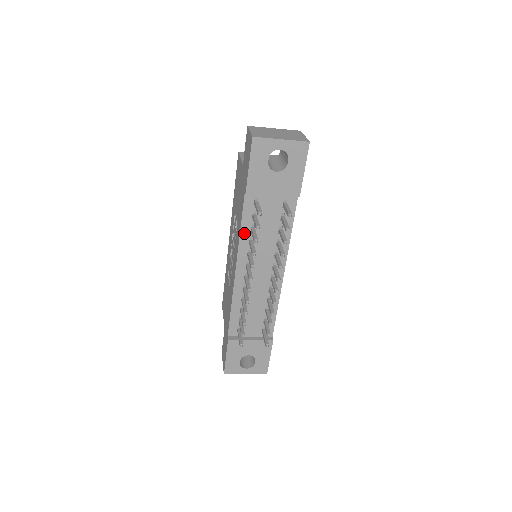
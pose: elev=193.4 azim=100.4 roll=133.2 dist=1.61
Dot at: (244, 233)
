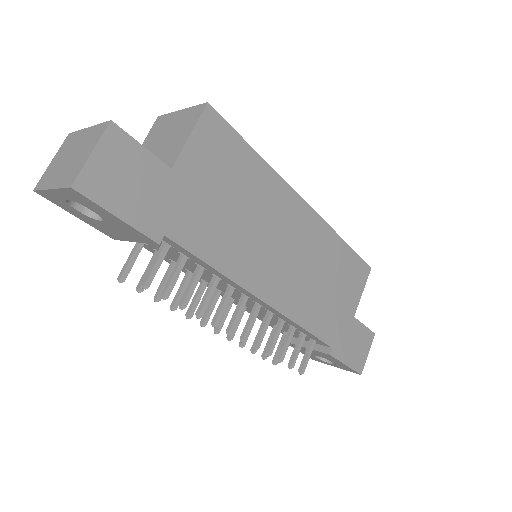
Dot at: occluded
